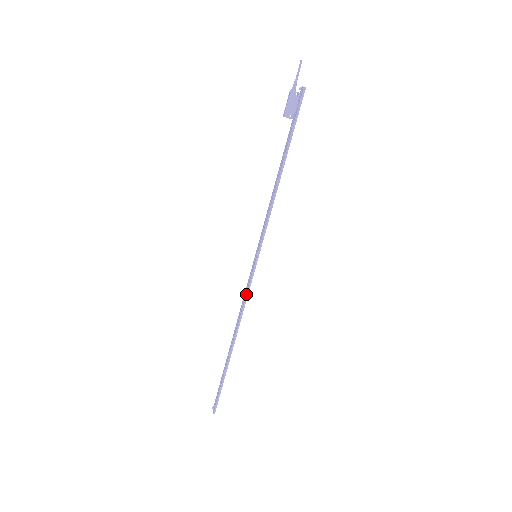
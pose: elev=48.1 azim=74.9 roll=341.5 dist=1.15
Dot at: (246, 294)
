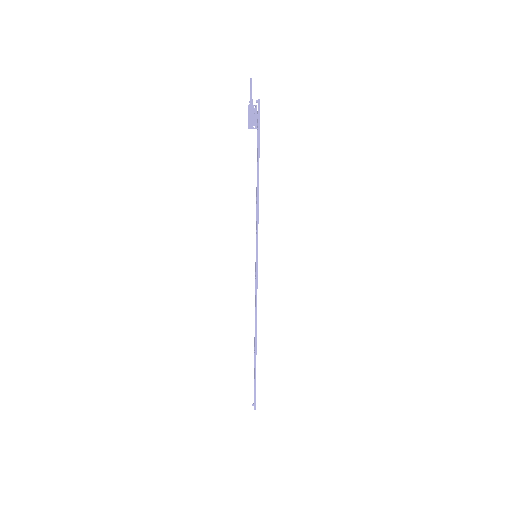
Dot at: (255, 292)
